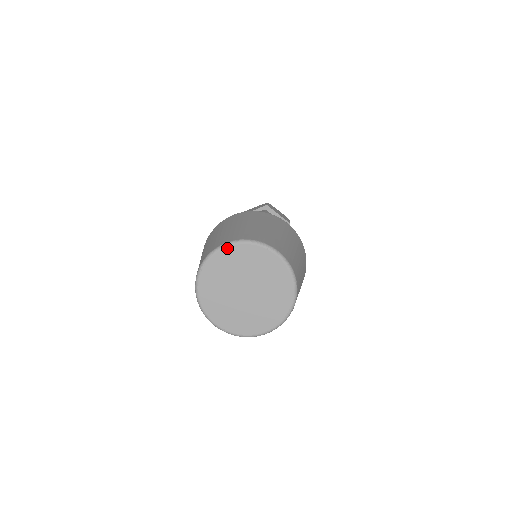
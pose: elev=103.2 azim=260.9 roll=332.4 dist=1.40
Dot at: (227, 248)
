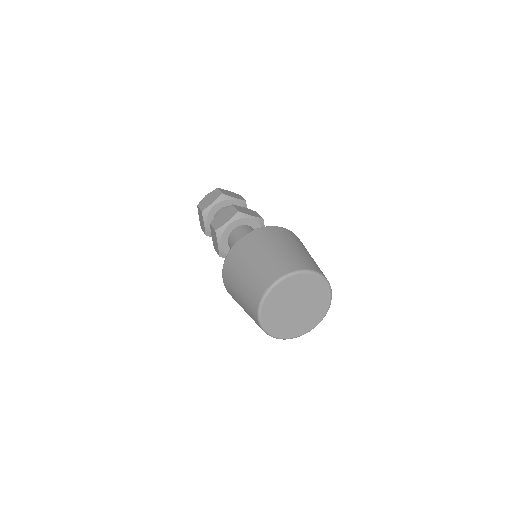
Dot at: (312, 275)
